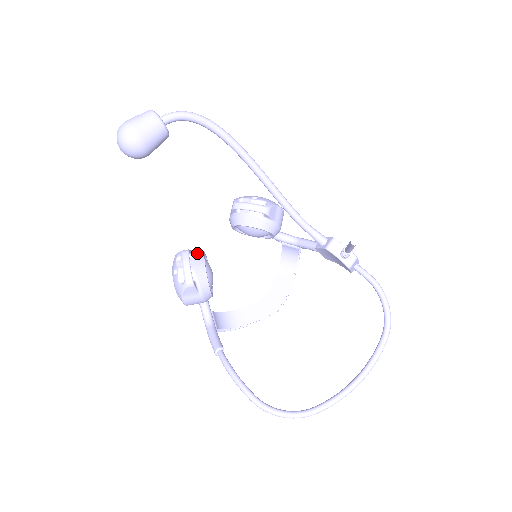
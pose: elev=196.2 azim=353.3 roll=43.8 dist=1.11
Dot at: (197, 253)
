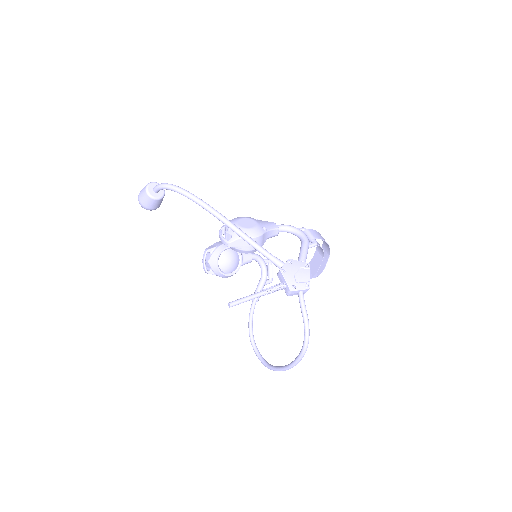
Dot at: (216, 251)
